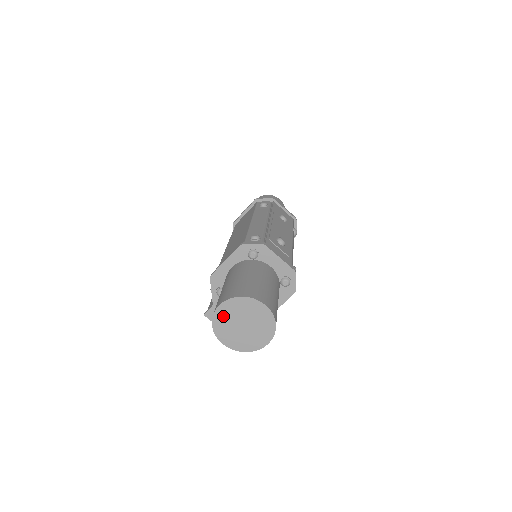
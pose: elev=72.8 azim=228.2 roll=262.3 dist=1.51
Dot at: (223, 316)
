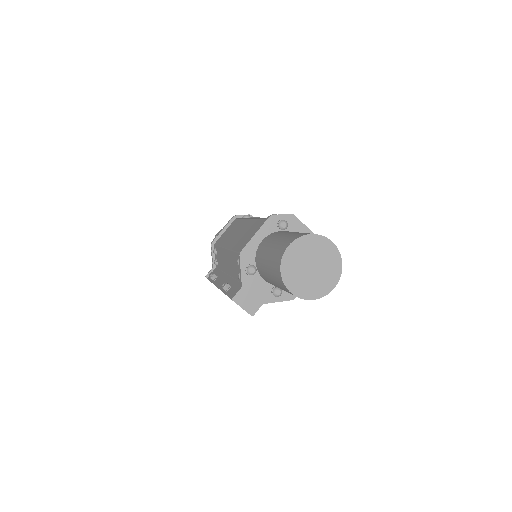
Dot at: (292, 258)
